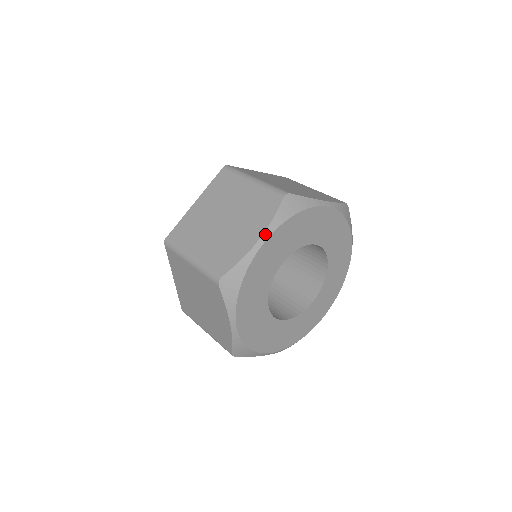
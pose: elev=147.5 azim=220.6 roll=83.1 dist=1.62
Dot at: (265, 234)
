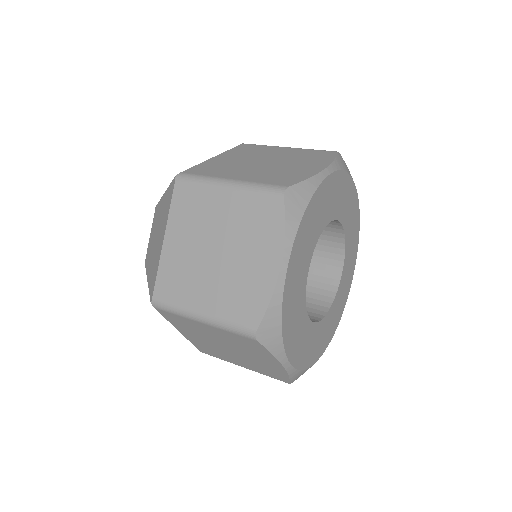
Dot at: (330, 167)
